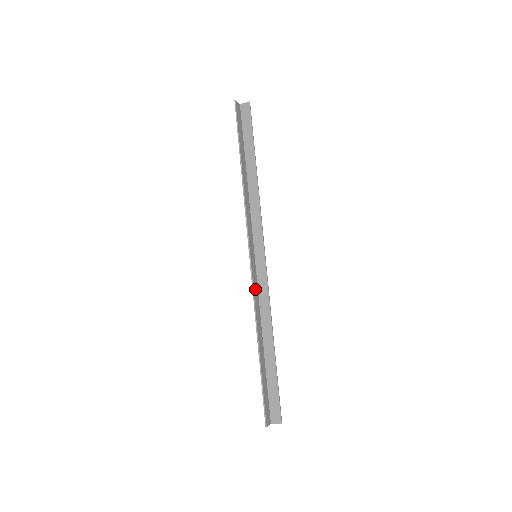
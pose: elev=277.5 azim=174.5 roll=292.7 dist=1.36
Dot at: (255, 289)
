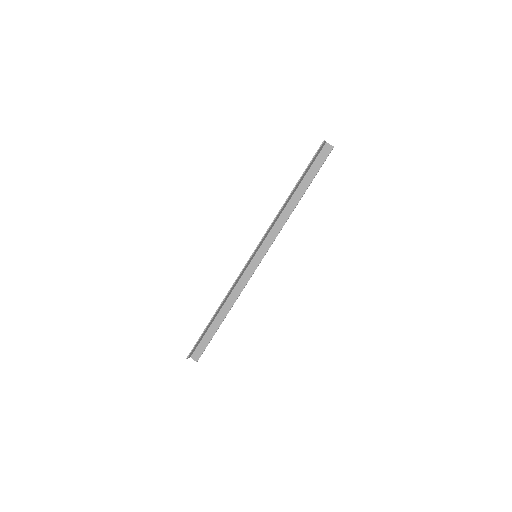
Dot at: (240, 277)
